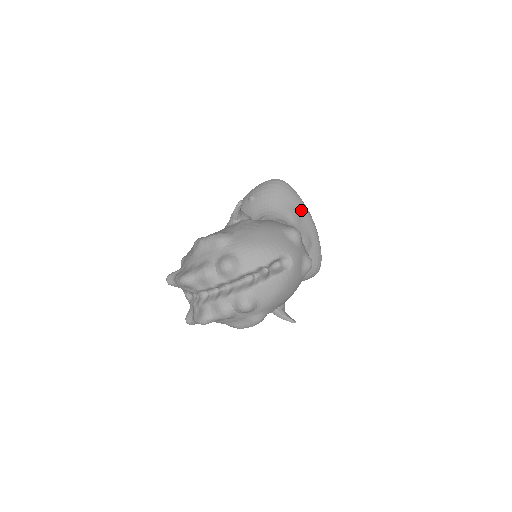
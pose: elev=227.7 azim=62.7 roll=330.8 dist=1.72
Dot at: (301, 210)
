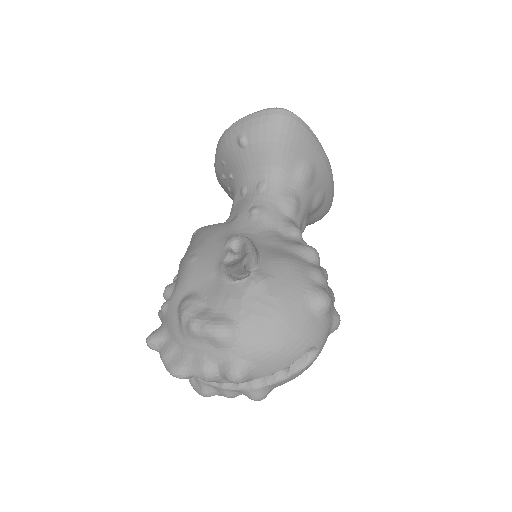
Dot at: (316, 160)
